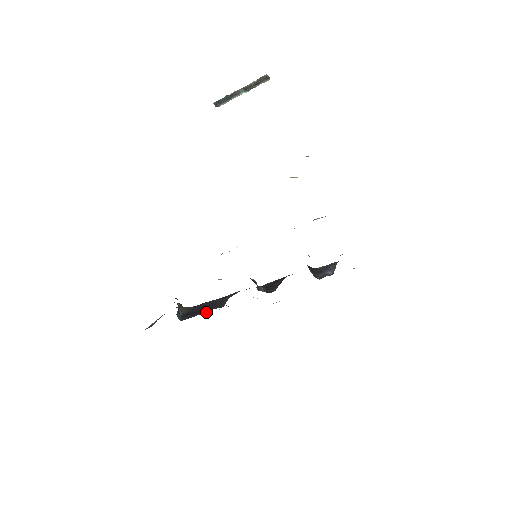
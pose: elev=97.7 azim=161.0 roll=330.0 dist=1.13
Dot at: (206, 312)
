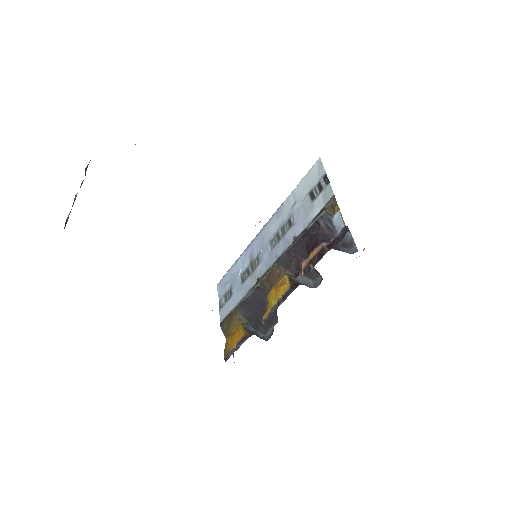
Dot at: (277, 319)
